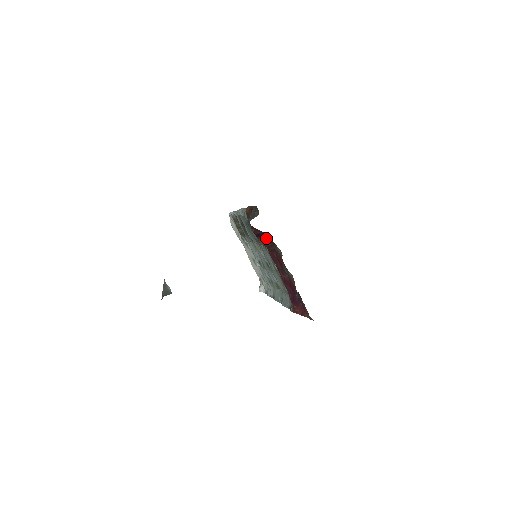
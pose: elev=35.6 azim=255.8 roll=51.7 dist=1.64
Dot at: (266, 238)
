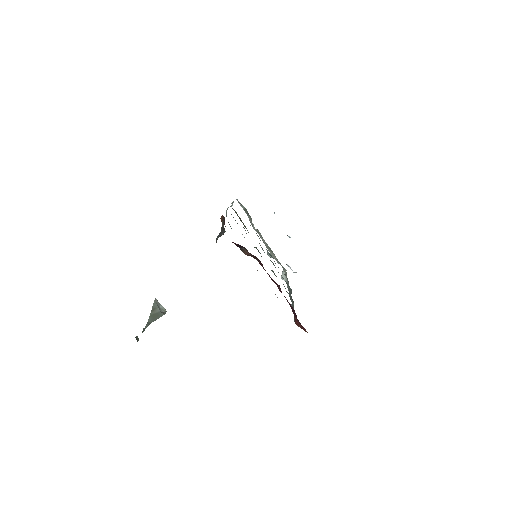
Dot at: (247, 250)
